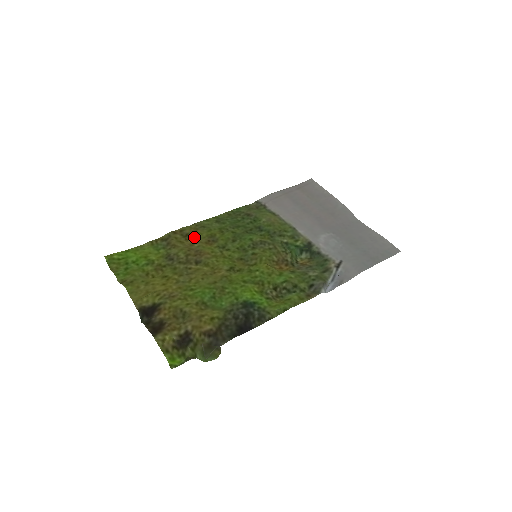
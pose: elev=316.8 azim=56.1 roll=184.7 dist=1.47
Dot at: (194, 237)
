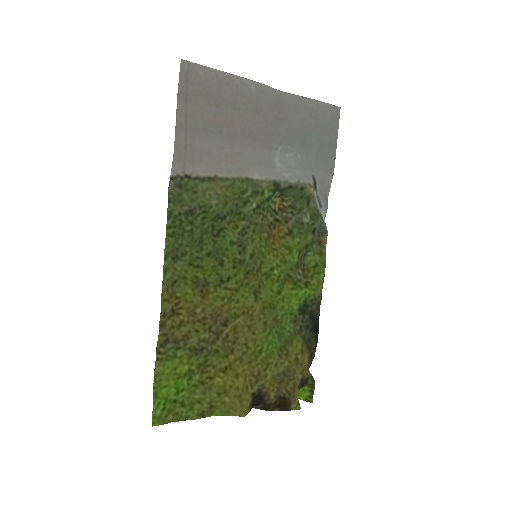
Dot at: (184, 305)
